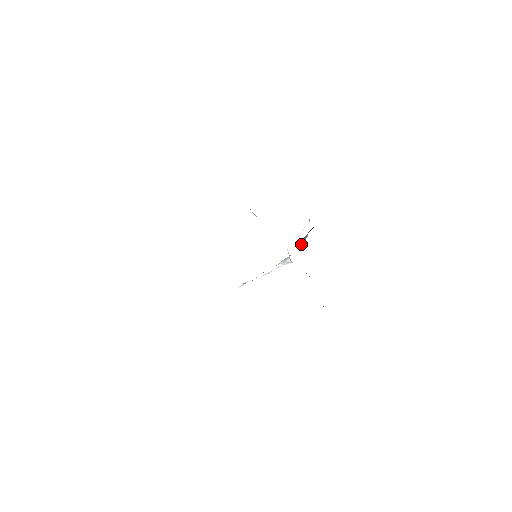
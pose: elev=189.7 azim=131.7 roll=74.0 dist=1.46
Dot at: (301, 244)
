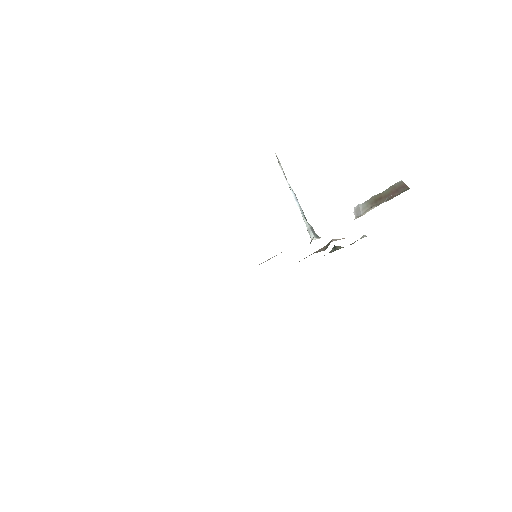
Dot at: occluded
